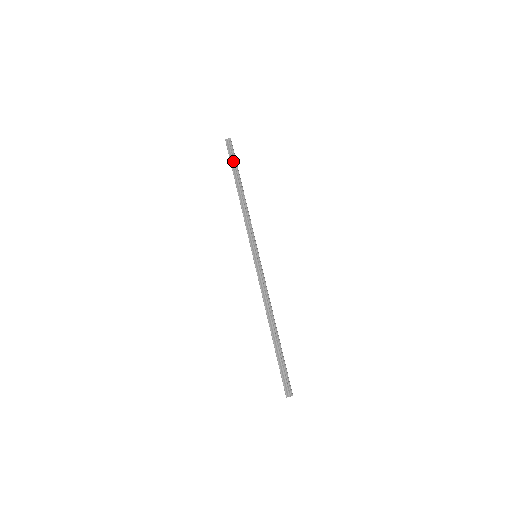
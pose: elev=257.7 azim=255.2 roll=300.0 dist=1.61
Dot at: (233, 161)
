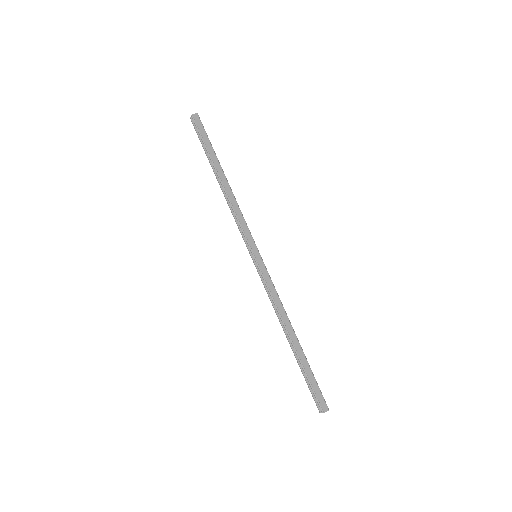
Dot at: (204, 144)
